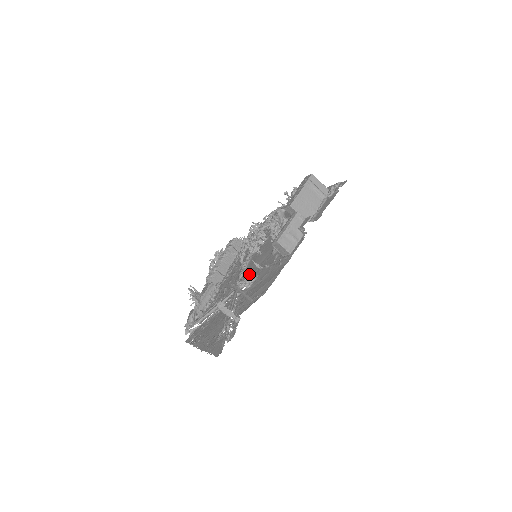
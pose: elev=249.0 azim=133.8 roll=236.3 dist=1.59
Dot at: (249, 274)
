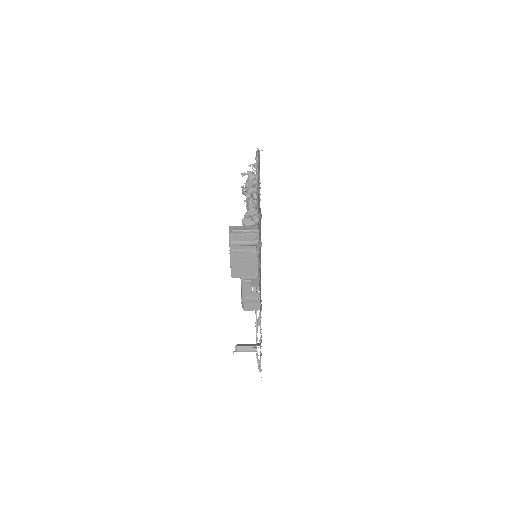
Dot at: occluded
